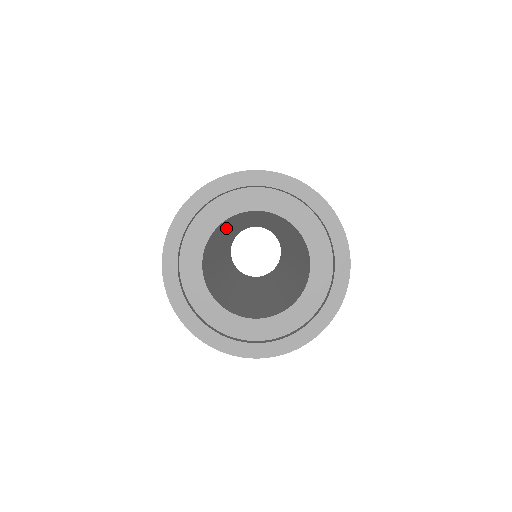
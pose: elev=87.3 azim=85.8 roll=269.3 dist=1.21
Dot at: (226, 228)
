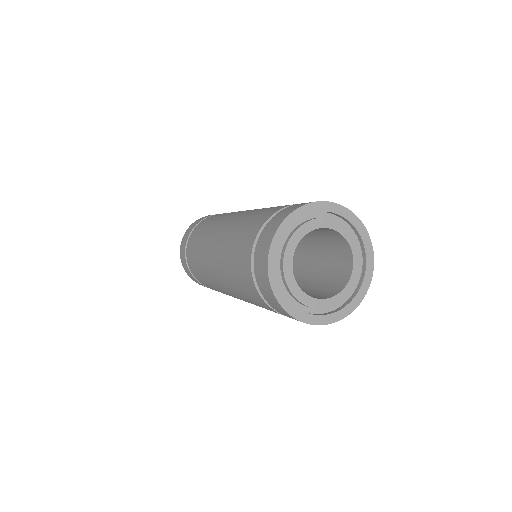
Dot at: occluded
